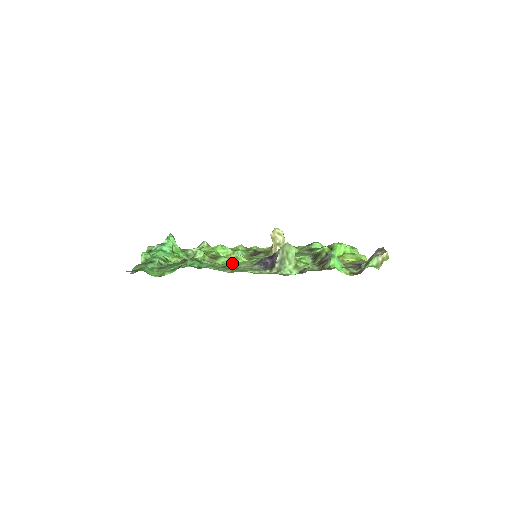
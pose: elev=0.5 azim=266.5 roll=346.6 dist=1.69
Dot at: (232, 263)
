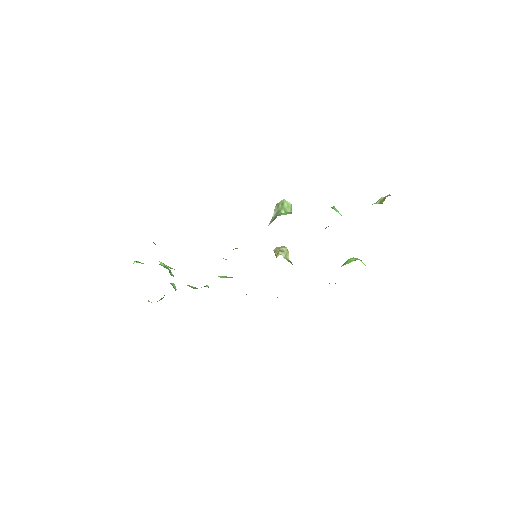
Dot at: occluded
